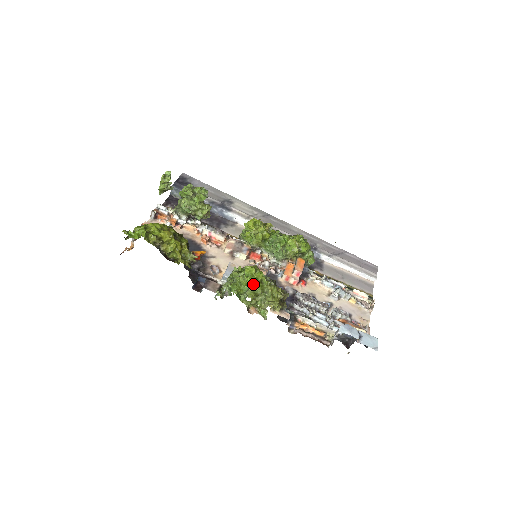
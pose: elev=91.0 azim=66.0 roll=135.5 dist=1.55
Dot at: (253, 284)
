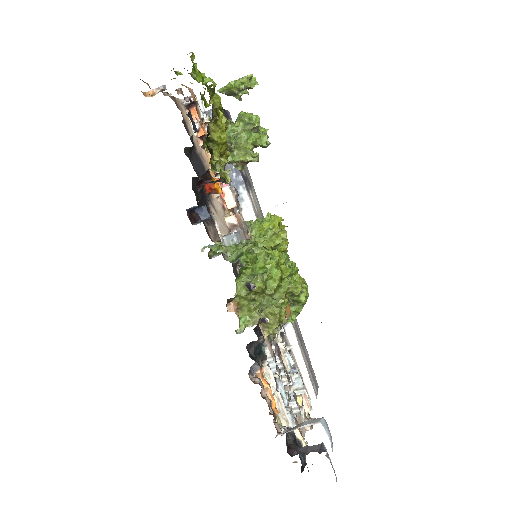
Dot at: (273, 274)
